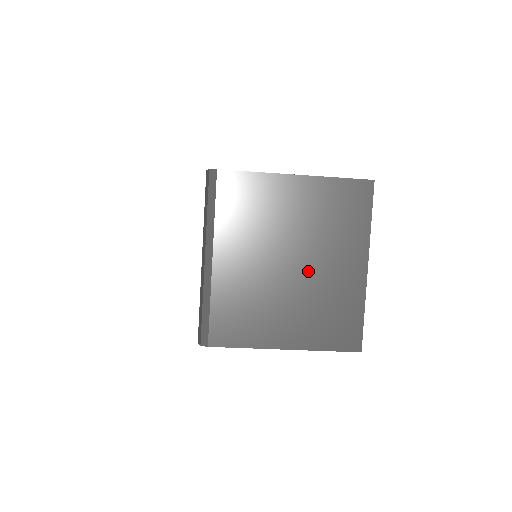
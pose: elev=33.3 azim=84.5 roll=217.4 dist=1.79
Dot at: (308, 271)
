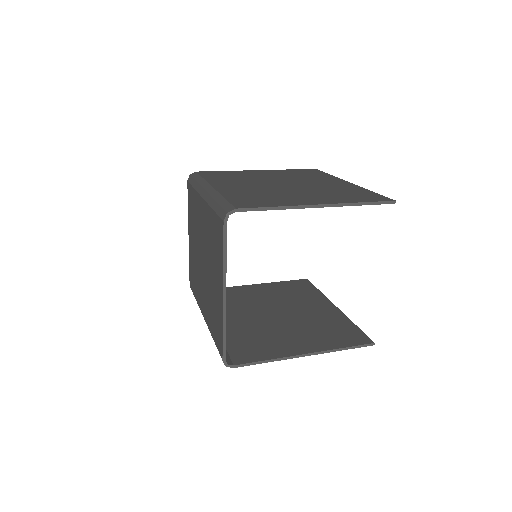
Dot at: occluded
